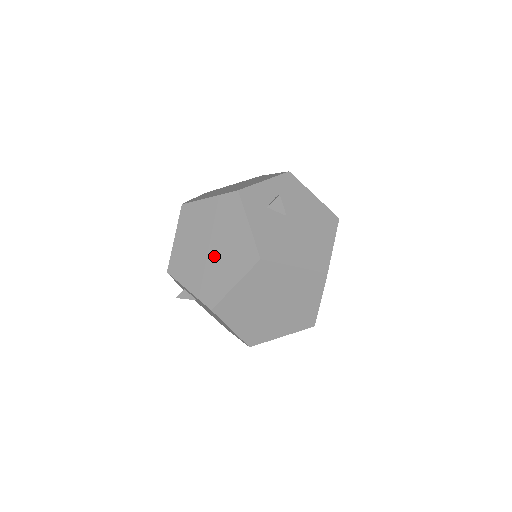
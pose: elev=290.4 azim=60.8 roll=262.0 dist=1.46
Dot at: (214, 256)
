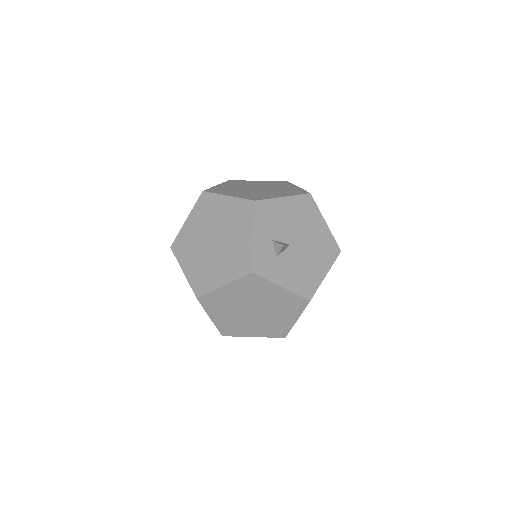
Dot at: (263, 314)
